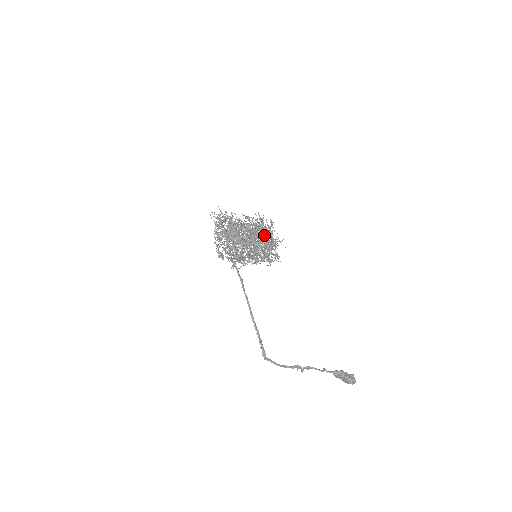
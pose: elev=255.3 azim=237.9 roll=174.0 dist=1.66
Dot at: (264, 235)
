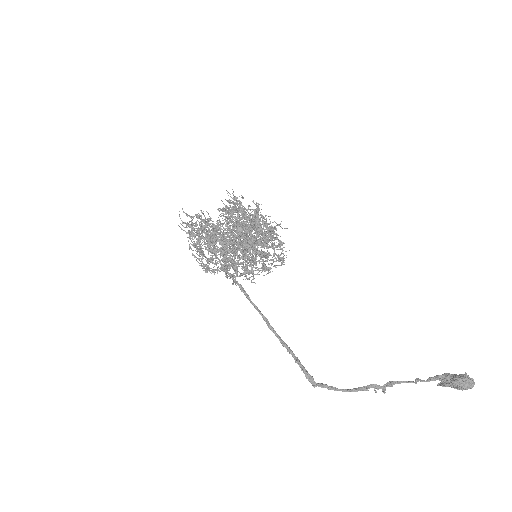
Dot at: occluded
